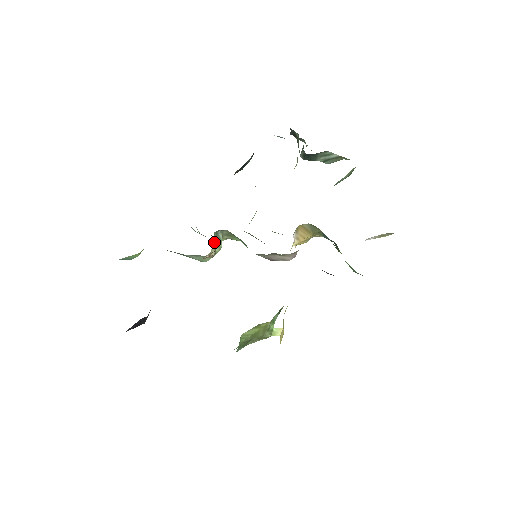
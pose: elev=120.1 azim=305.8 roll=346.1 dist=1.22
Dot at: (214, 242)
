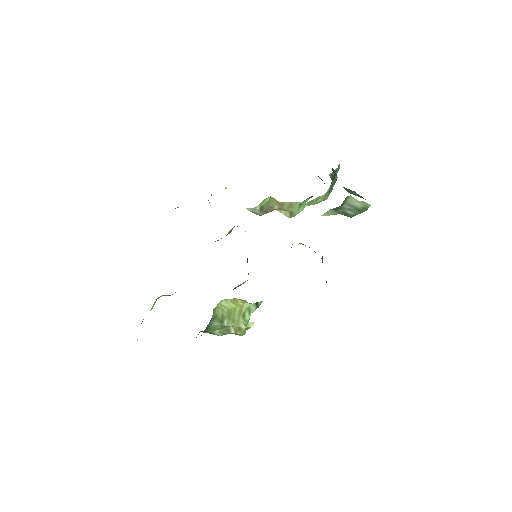
Dot at: (226, 235)
